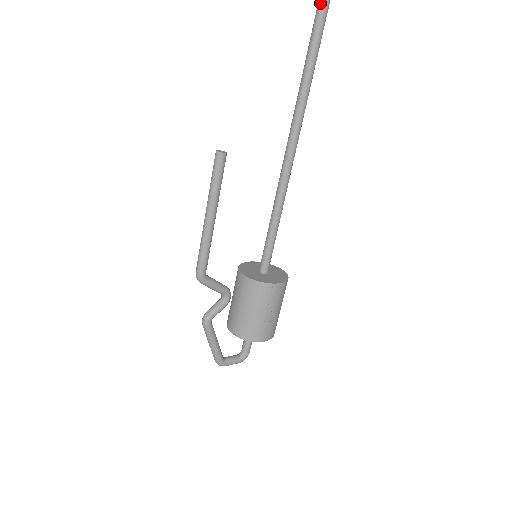
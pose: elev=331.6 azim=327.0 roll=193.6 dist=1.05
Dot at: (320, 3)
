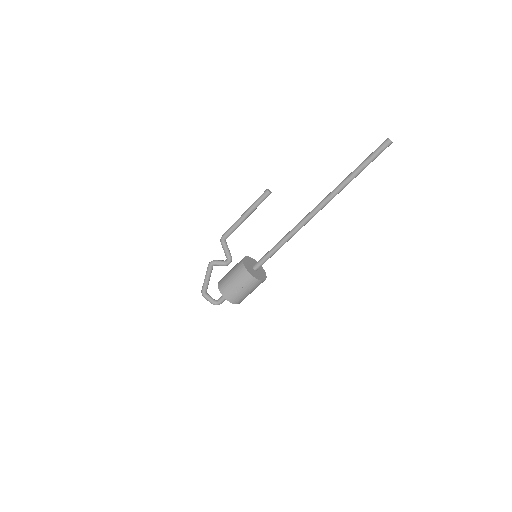
Dot at: (363, 162)
